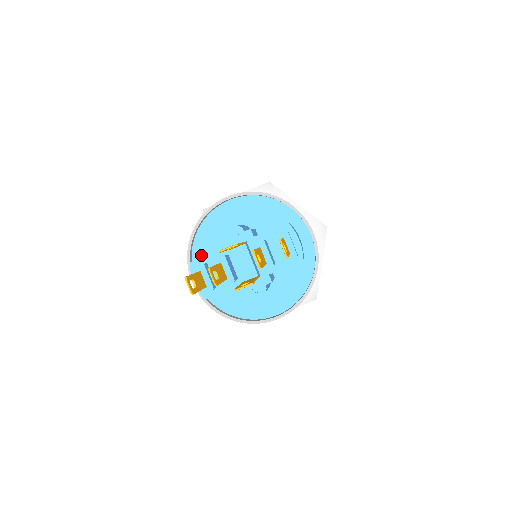
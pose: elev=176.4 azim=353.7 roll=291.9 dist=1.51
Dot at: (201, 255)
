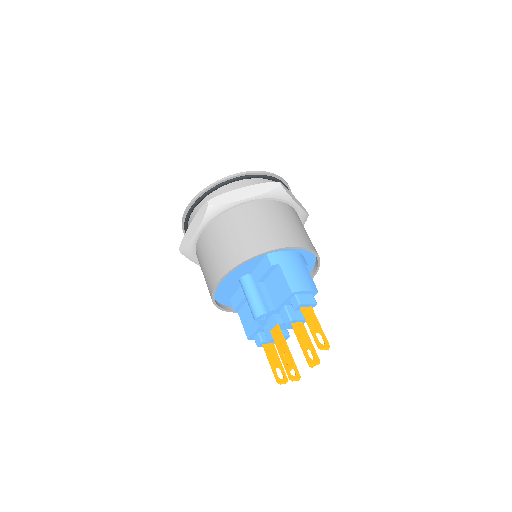
Dot at: (236, 311)
